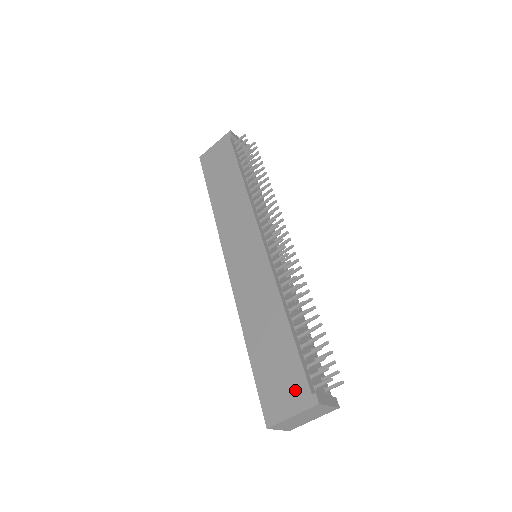
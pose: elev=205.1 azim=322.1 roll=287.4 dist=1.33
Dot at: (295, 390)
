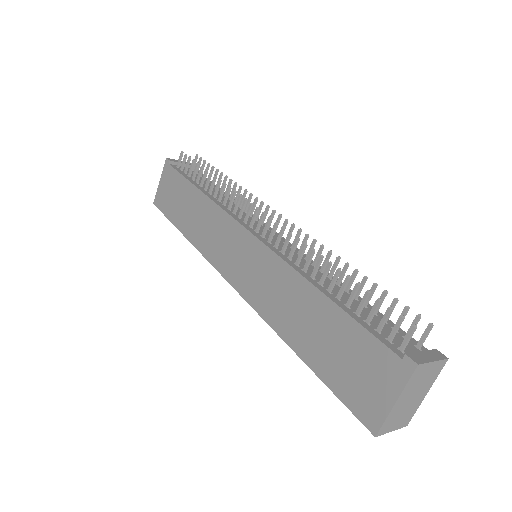
Dot at: (379, 367)
